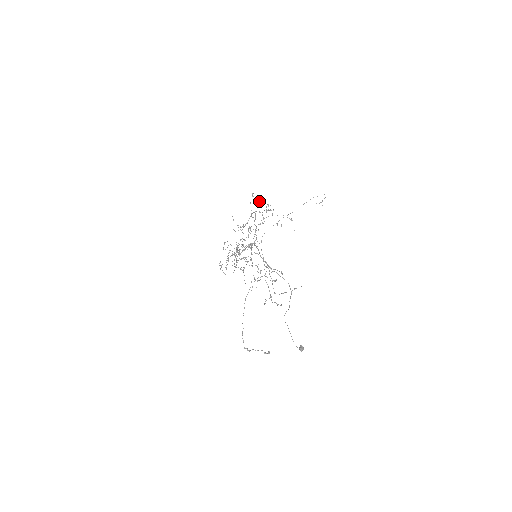
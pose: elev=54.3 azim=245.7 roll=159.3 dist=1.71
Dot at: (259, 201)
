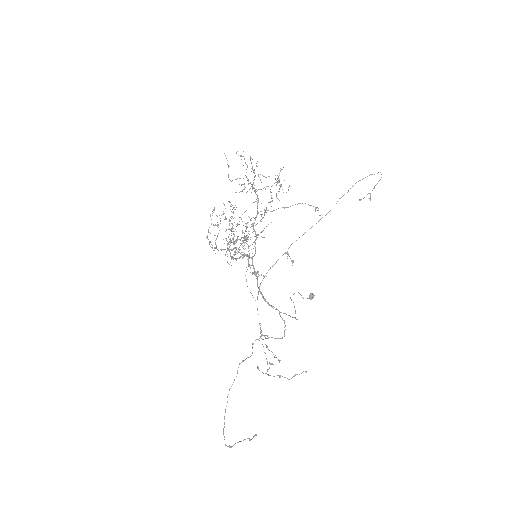
Dot at: (266, 177)
